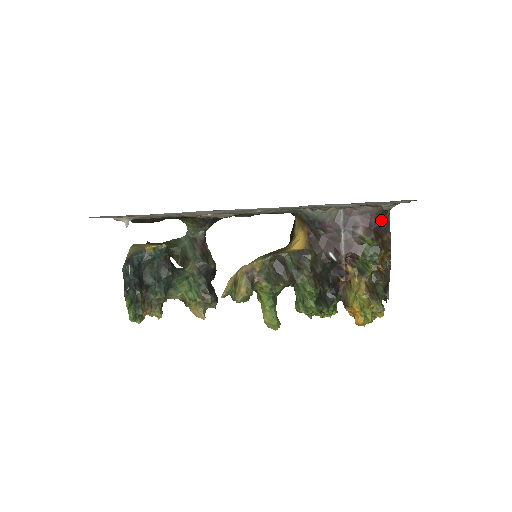
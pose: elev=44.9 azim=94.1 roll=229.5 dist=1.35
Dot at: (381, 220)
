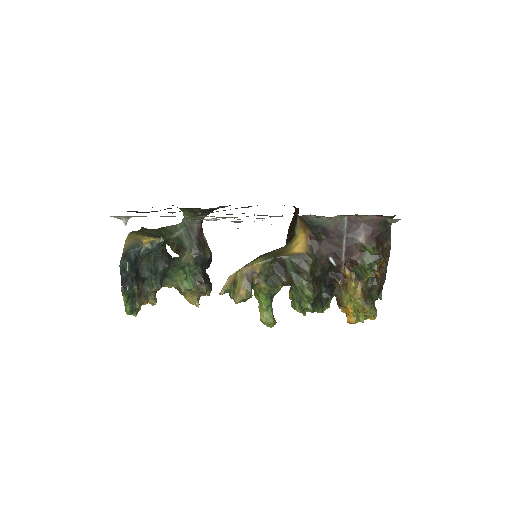
Dot at: (383, 228)
